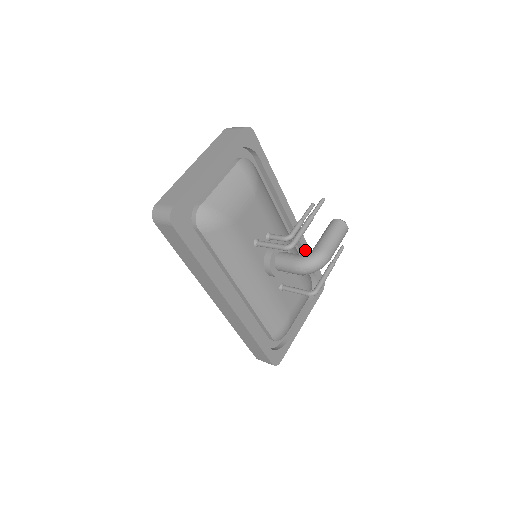
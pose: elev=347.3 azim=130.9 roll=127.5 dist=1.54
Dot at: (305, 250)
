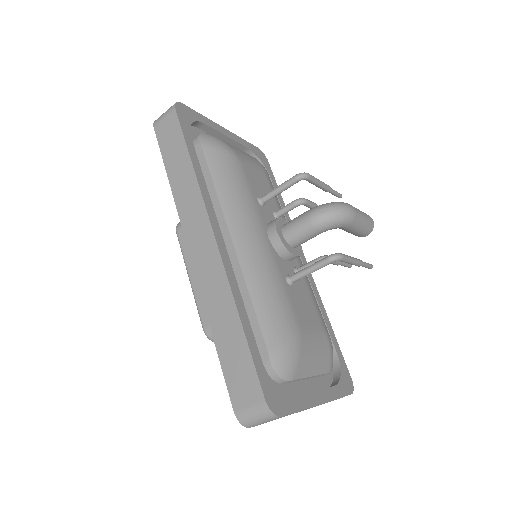
Dot at: (321, 309)
